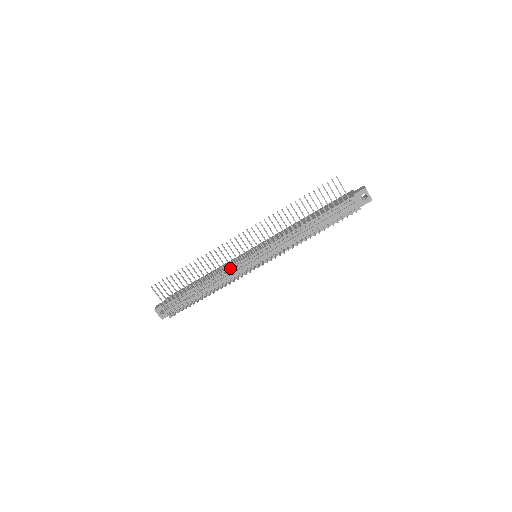
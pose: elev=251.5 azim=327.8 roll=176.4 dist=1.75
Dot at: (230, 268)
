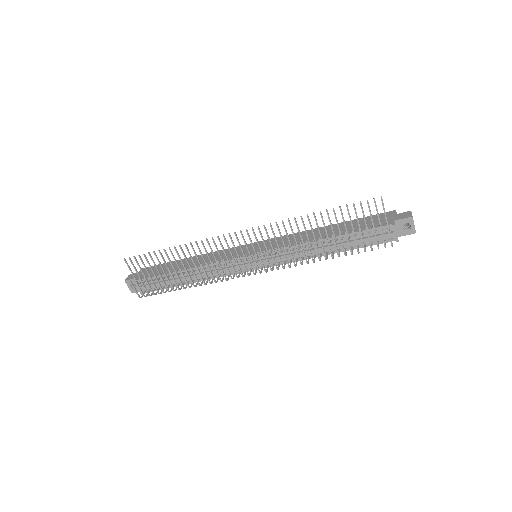
Dot at: (222, 263)
